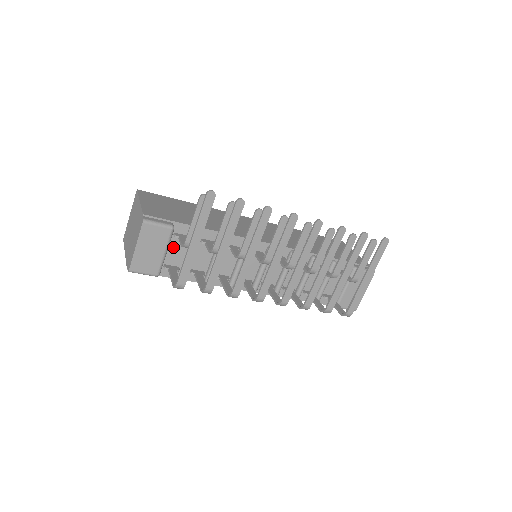
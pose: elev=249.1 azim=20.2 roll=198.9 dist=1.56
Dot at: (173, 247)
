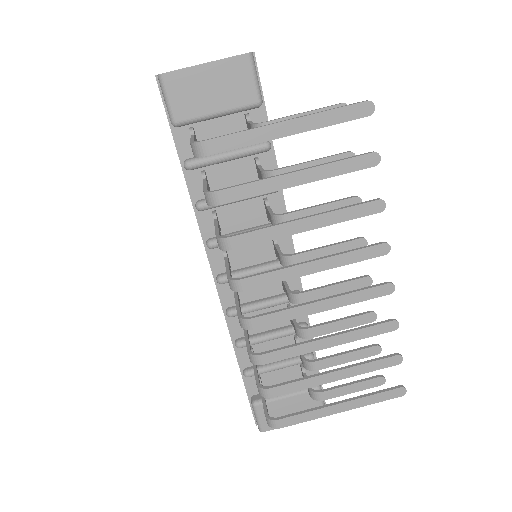
Dot at: (226, 125)
